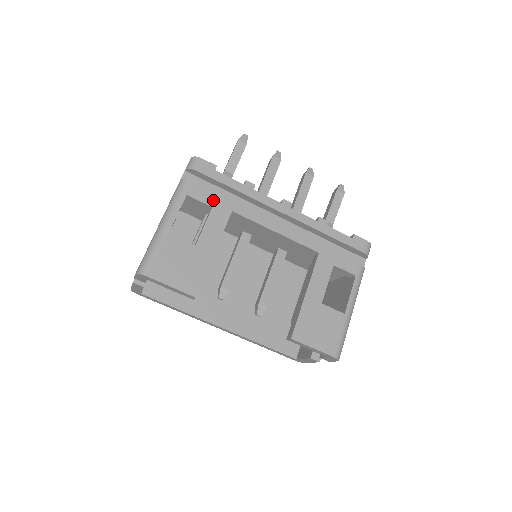
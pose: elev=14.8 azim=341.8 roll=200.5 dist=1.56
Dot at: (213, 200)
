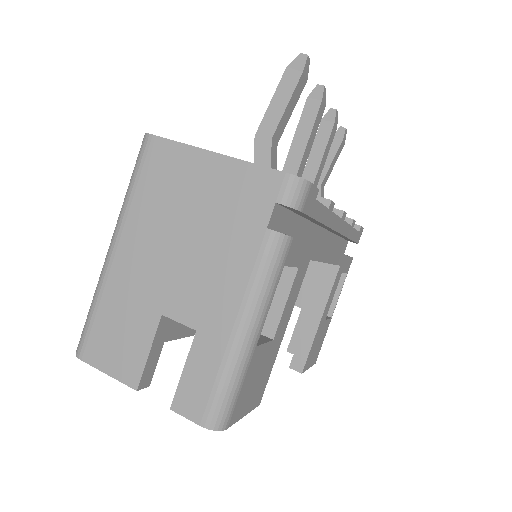
Dot at: (302, 255)
